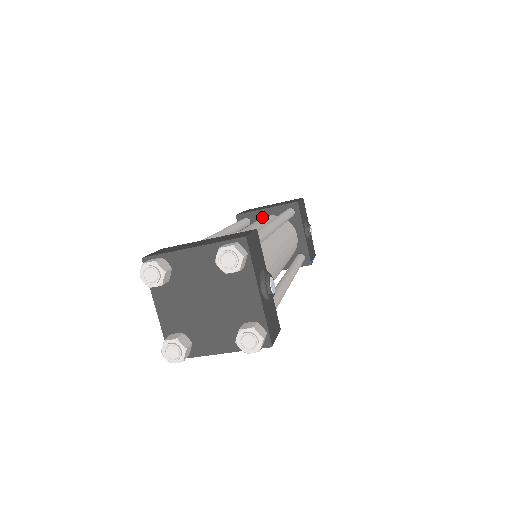
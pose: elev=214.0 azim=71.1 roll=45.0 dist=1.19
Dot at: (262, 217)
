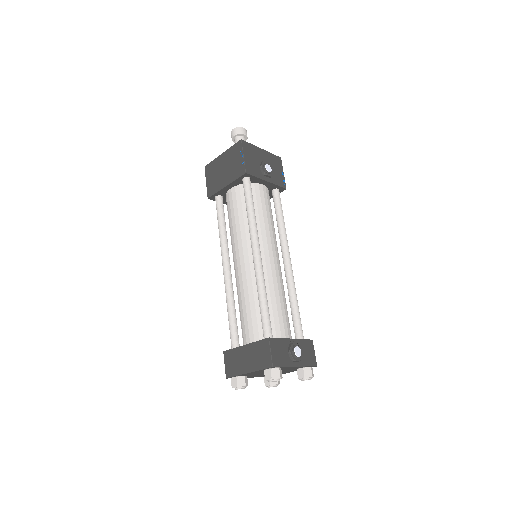
Dot at: (228, 191)
